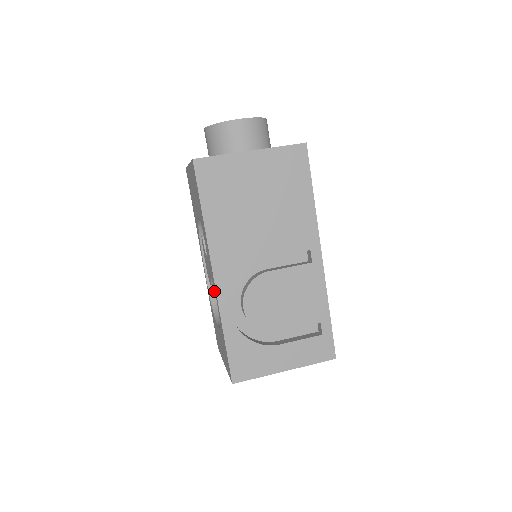
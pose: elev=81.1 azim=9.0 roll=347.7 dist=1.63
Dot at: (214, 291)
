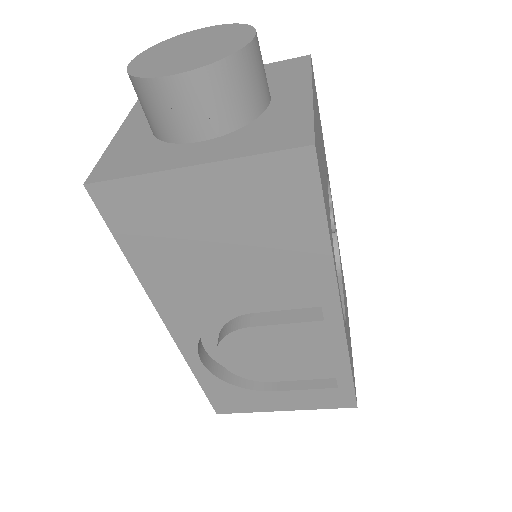
Dot at: occluded
